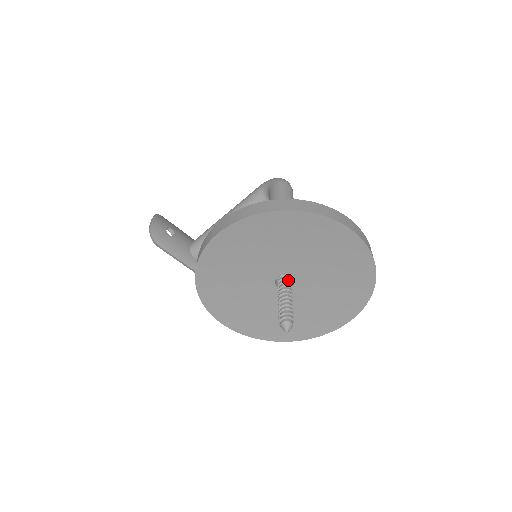
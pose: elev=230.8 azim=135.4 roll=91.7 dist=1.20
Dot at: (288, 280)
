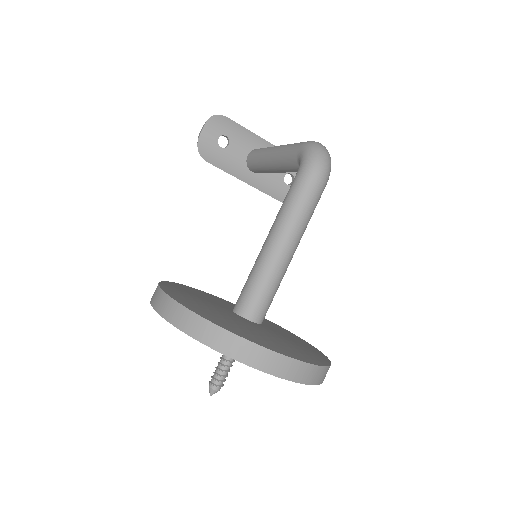
Dot at: occluded
